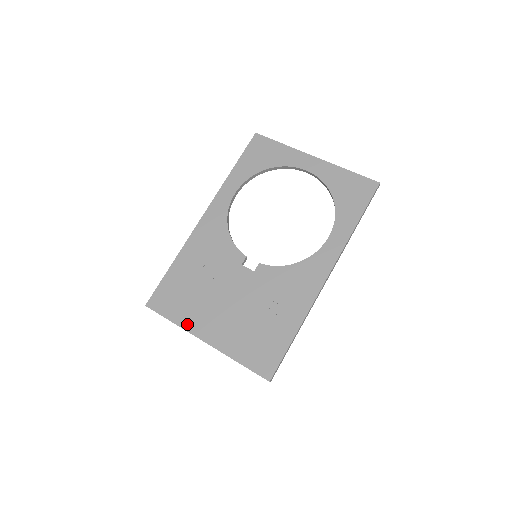
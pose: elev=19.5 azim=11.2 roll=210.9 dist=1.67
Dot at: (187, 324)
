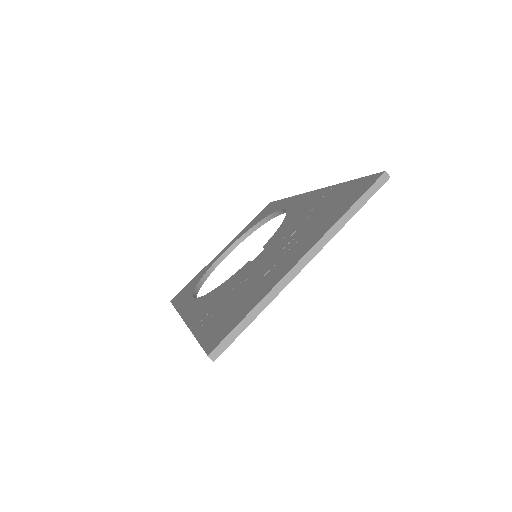
Dot at: (268, 288)
